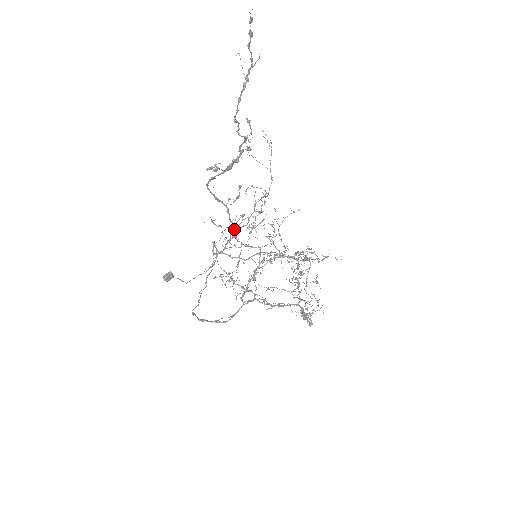
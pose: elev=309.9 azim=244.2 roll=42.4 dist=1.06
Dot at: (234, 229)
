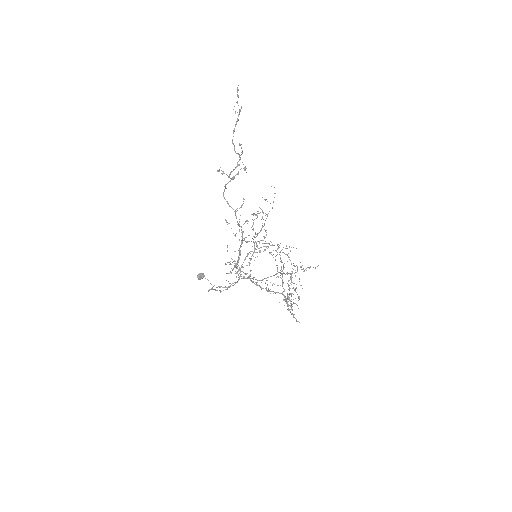
Dot at: (244, 238)
